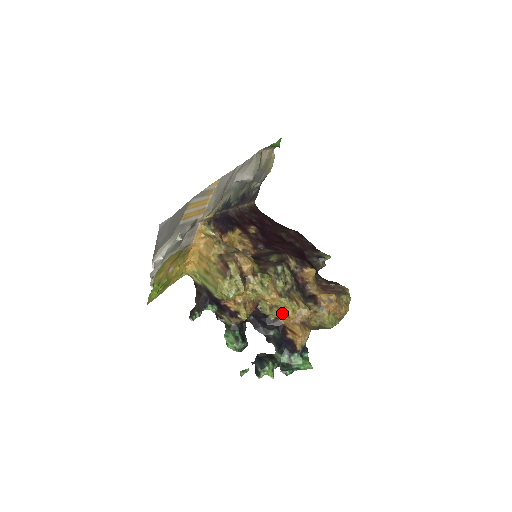
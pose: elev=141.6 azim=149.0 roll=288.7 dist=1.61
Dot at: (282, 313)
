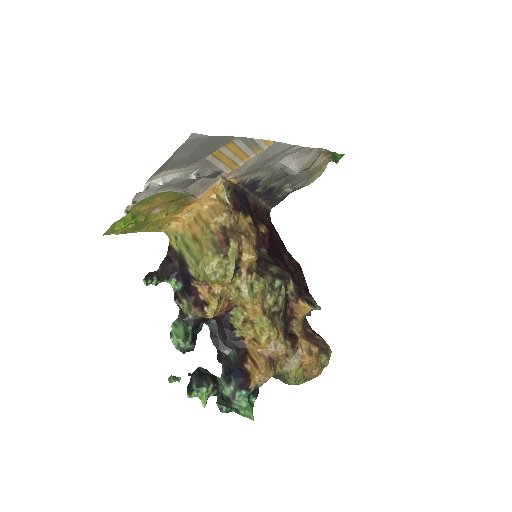
Dot at: (253, 335)
